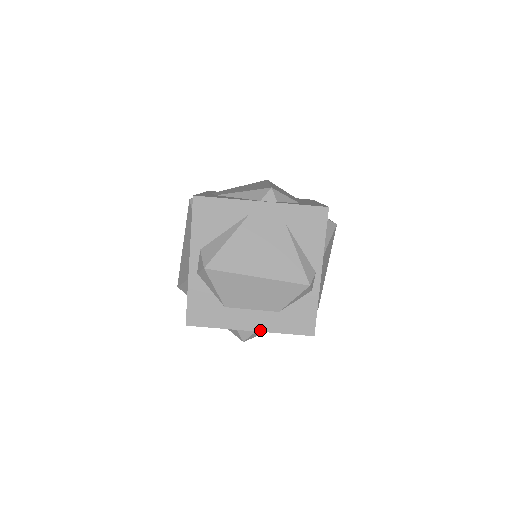
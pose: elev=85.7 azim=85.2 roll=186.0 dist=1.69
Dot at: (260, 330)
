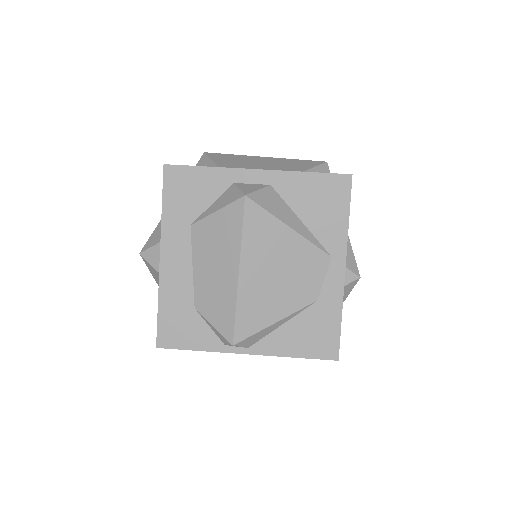
Dot at: (272, 170)
